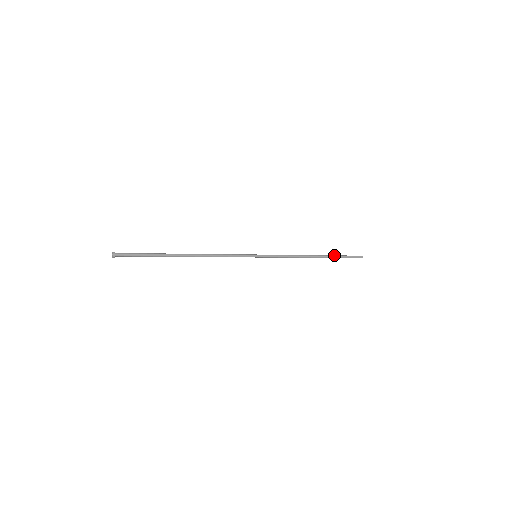
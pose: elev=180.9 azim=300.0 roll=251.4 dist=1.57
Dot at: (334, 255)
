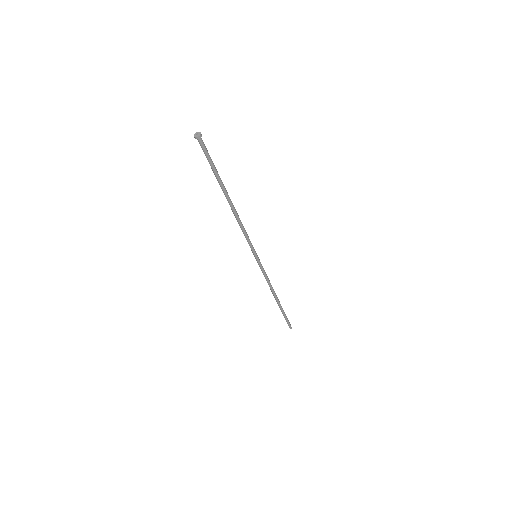
Dot at: occluded
